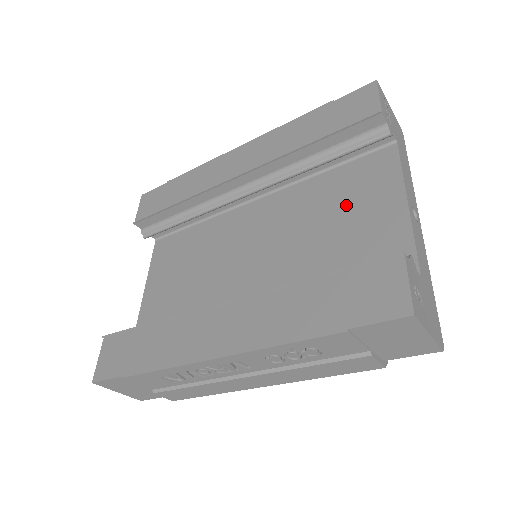
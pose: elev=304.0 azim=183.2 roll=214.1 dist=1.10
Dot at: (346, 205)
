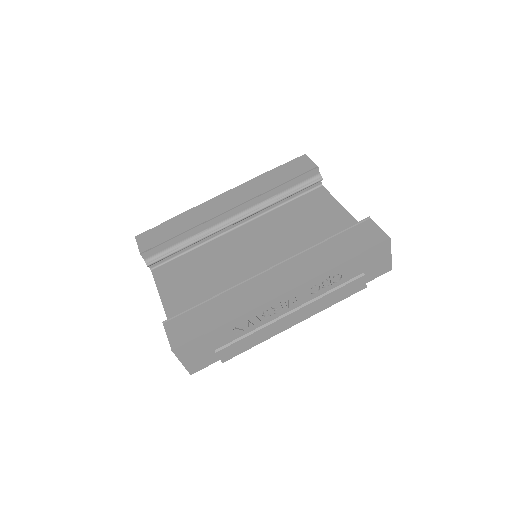
Dot at: (309, 217)
